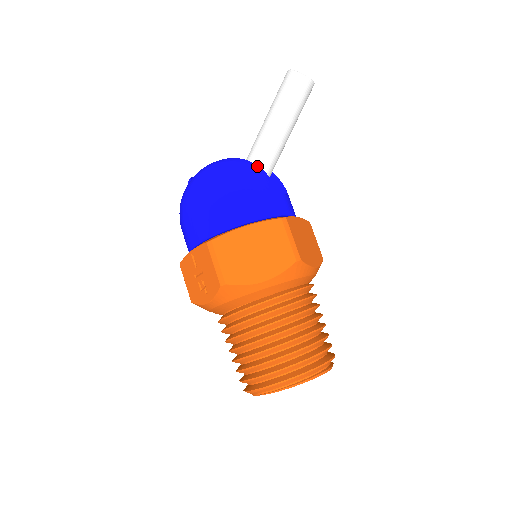
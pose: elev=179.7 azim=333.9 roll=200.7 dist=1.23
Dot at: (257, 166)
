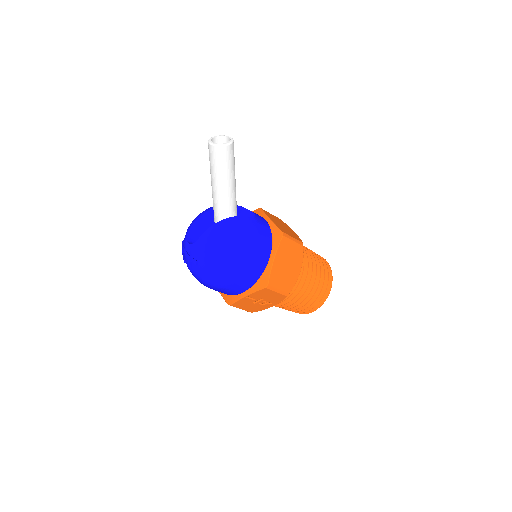
Dot at: (236, 218)
